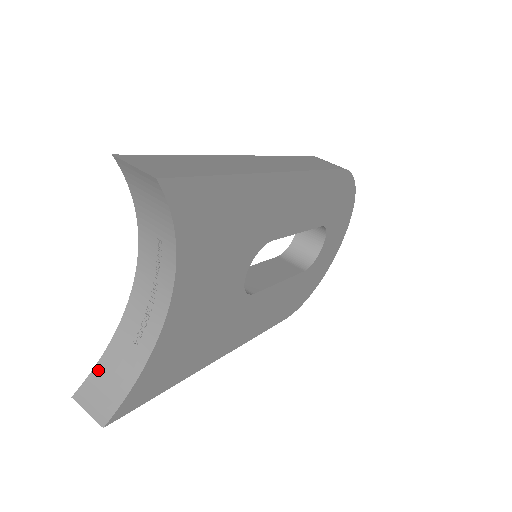
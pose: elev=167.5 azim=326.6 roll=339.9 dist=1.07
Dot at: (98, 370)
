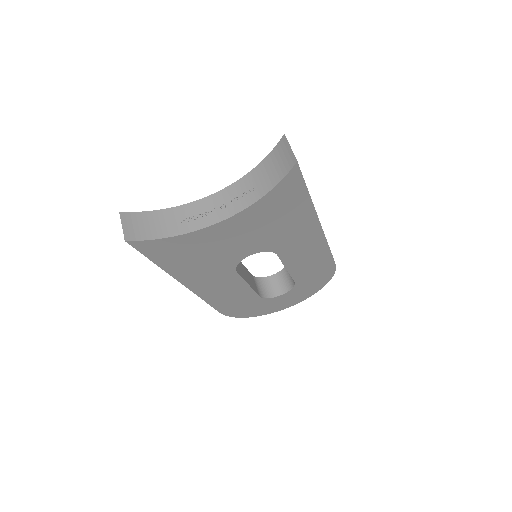
Dot at: (146, 214)
